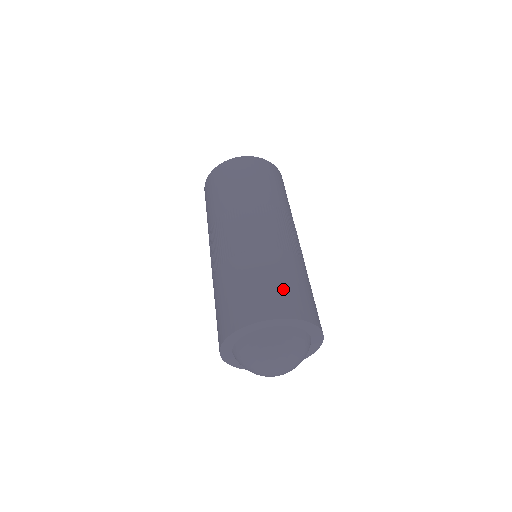
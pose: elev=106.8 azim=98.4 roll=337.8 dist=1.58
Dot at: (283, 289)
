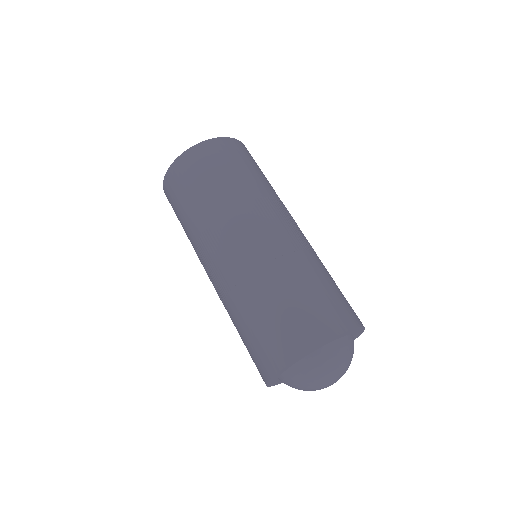
Dot at: (285, 319)
